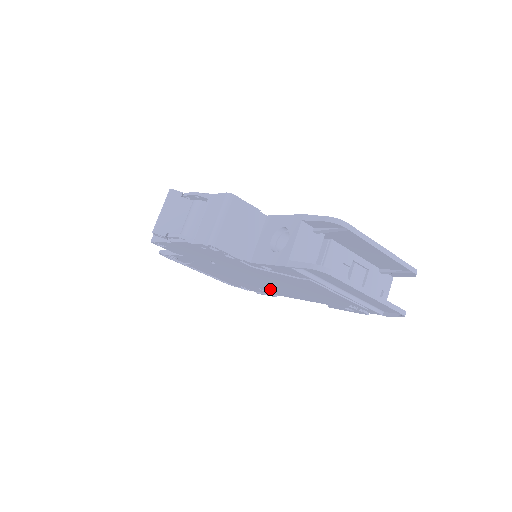
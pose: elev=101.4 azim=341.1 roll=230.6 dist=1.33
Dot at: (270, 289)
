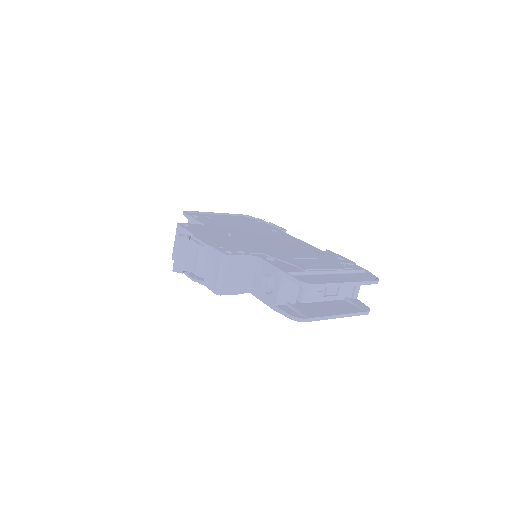
Dot at: occluded
